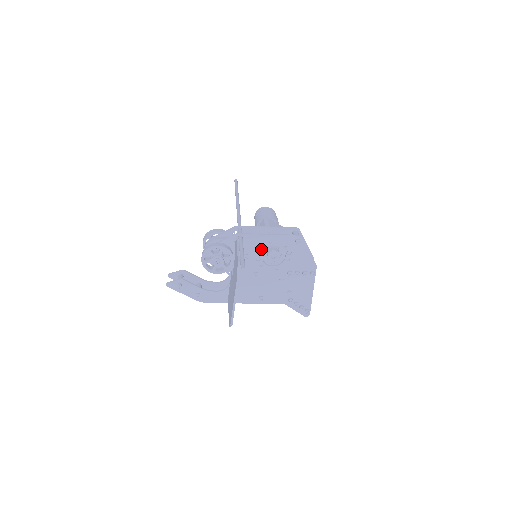
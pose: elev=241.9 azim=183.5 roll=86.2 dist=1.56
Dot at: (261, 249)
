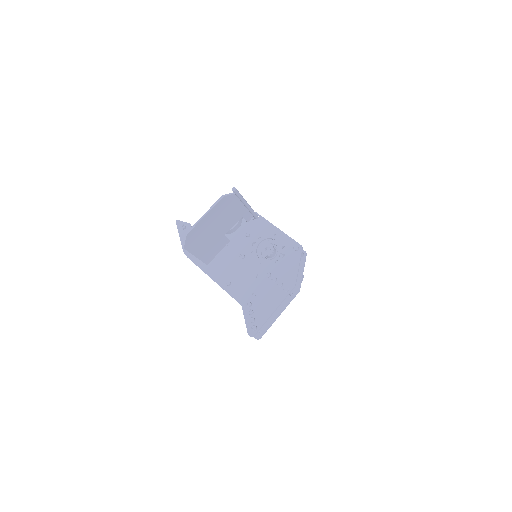
Dot at: (263, 237)
